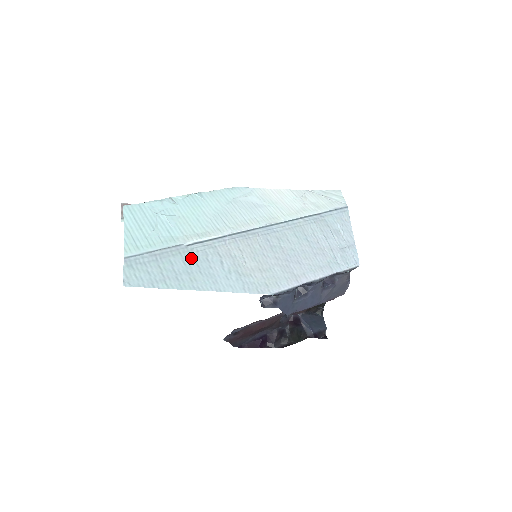
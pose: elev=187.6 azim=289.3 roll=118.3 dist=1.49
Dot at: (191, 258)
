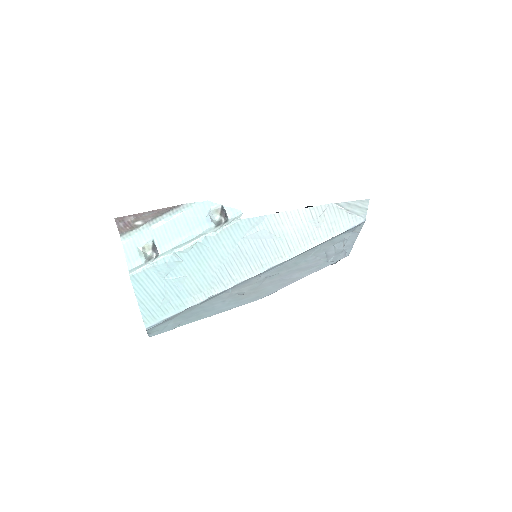
Dot at: (198, 309)
